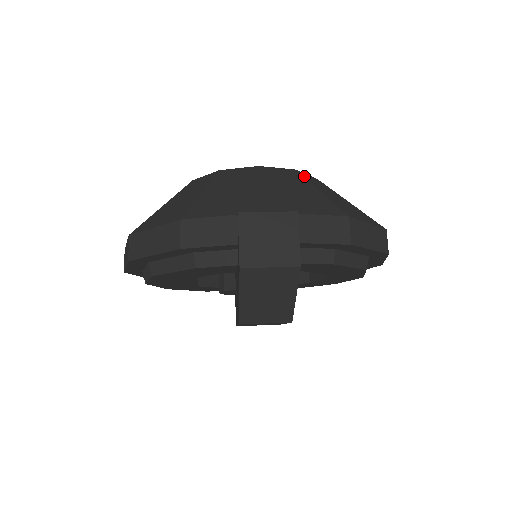
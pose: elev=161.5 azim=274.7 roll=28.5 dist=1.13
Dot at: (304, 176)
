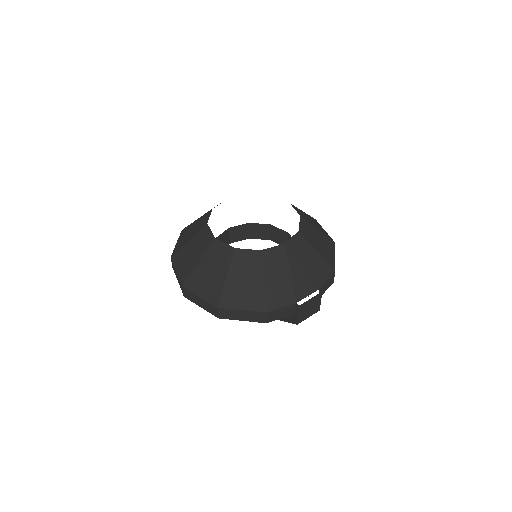
Dot at: (304, 236)
